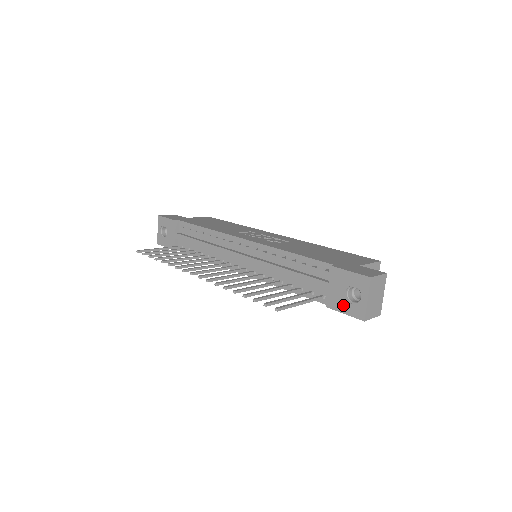
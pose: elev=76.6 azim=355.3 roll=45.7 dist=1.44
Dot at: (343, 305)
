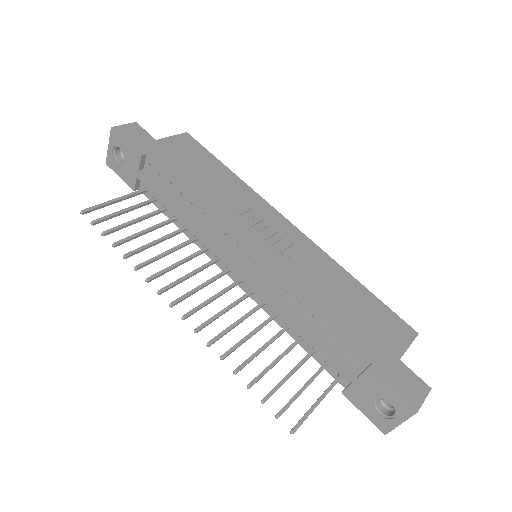
Dot at: (366, 407)
